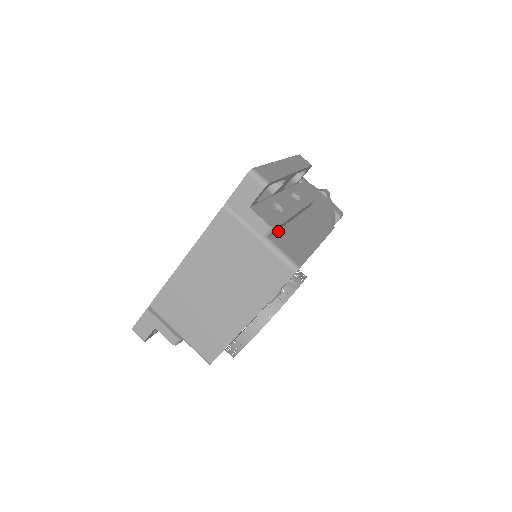
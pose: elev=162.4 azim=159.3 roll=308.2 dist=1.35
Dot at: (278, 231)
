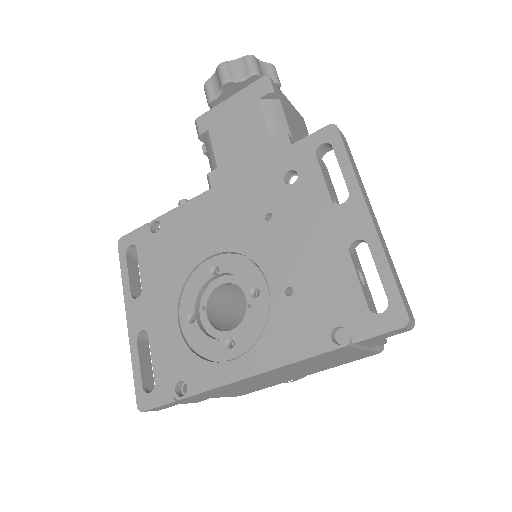
Dot at: occluded
